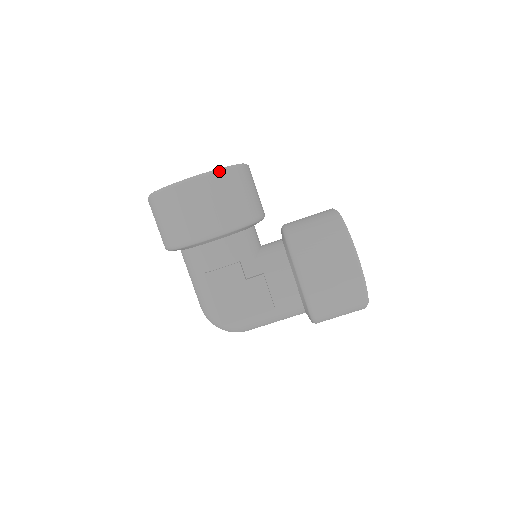
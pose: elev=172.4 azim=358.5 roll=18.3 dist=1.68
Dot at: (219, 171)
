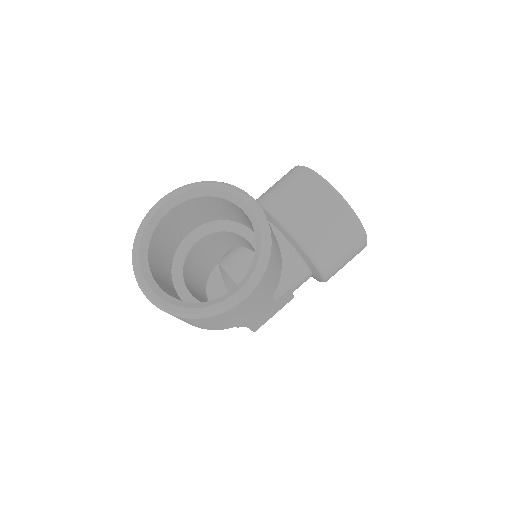
Dot at: (267, 266)
